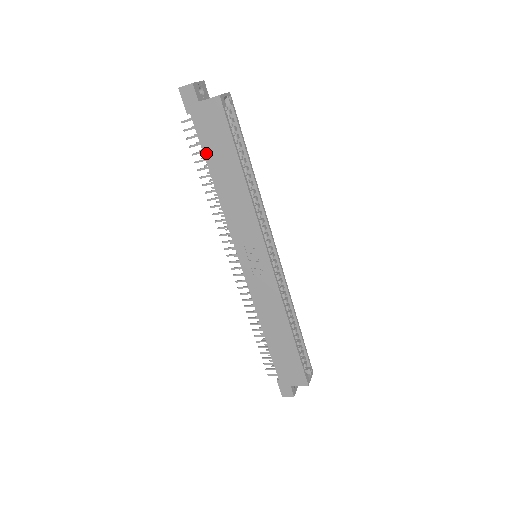
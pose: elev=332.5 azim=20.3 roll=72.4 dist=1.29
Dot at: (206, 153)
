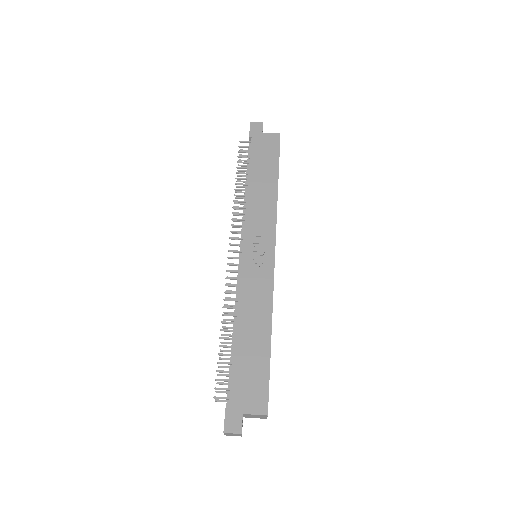
Dot at: (252, 162)
